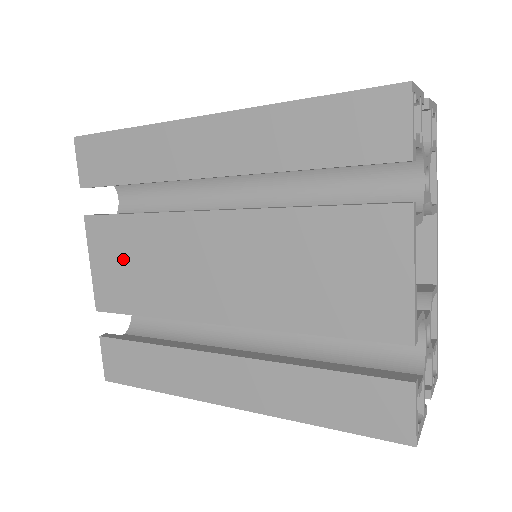
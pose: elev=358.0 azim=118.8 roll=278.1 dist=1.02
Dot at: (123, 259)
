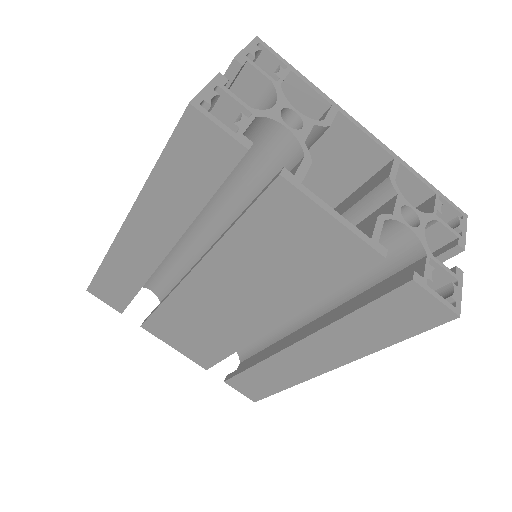
Dot at: (184, 334)
